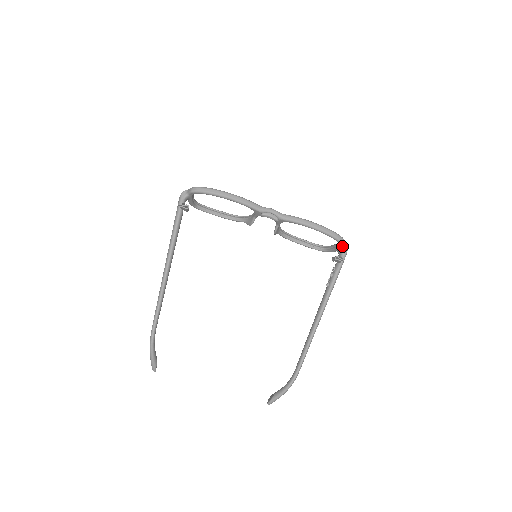
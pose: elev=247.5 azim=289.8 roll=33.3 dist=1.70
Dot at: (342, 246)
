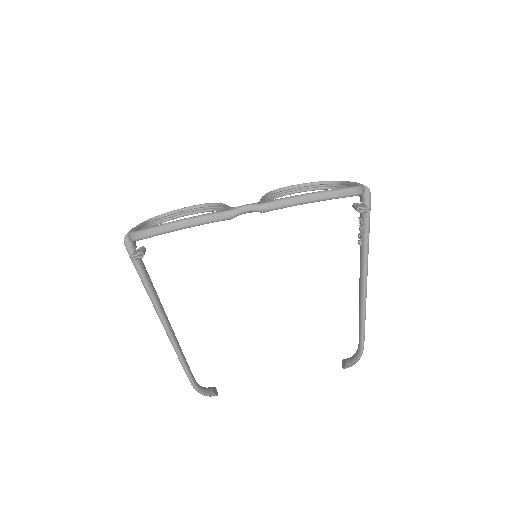
Dot at: (360, 194)
